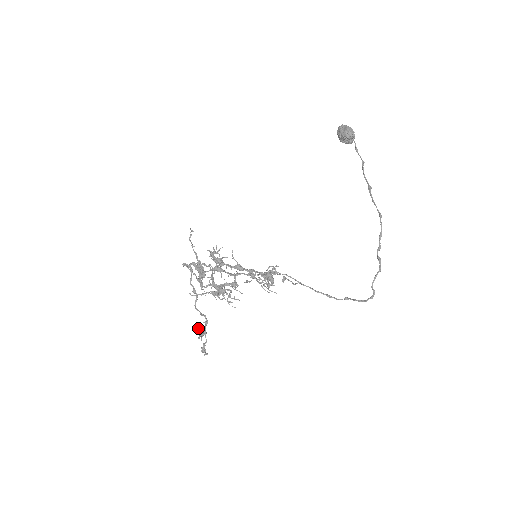
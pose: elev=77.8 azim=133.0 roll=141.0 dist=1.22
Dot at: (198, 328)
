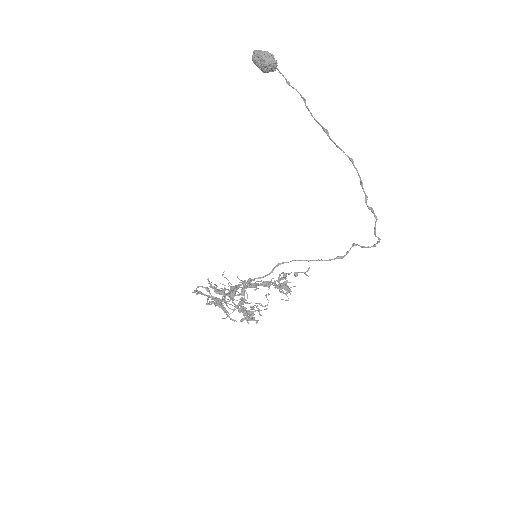
Dot at: (241, 319)
